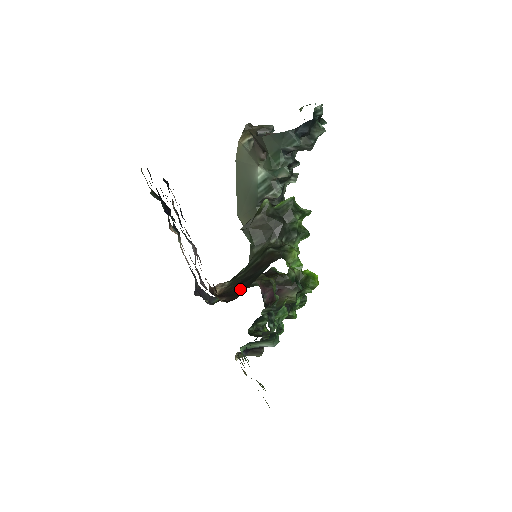
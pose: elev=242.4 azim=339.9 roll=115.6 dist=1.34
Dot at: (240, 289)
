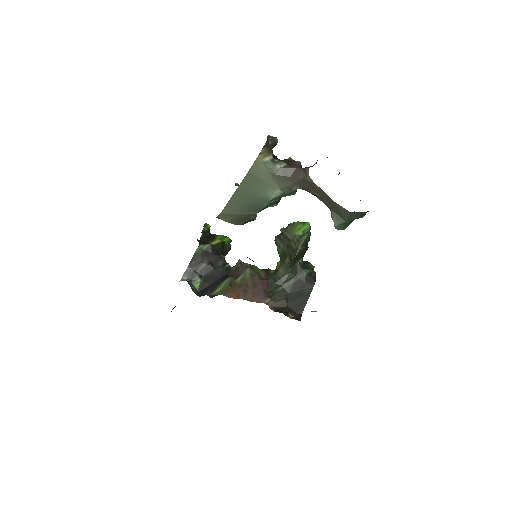
Dot at: (298, 306)
